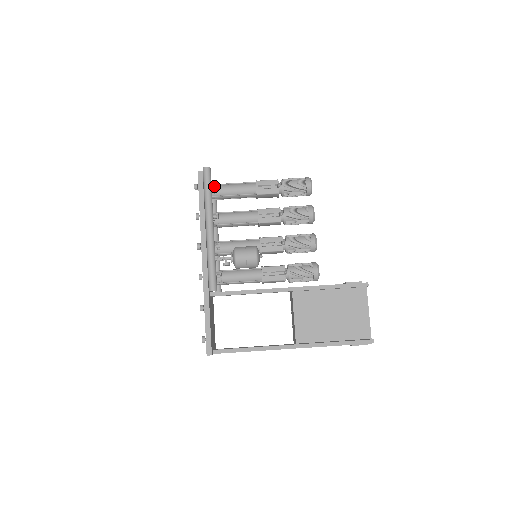
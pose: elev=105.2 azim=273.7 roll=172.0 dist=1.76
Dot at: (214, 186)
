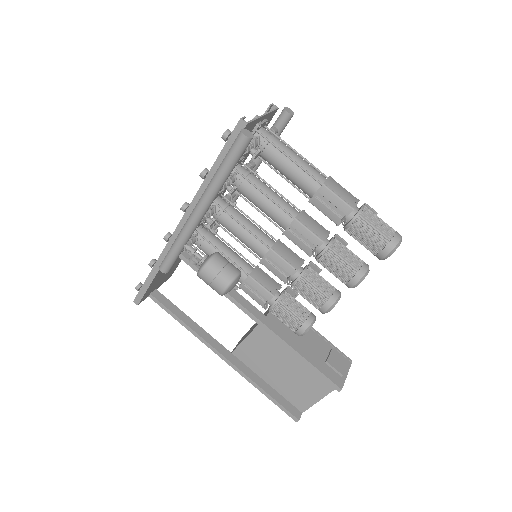
Dot at: (253, 152)
